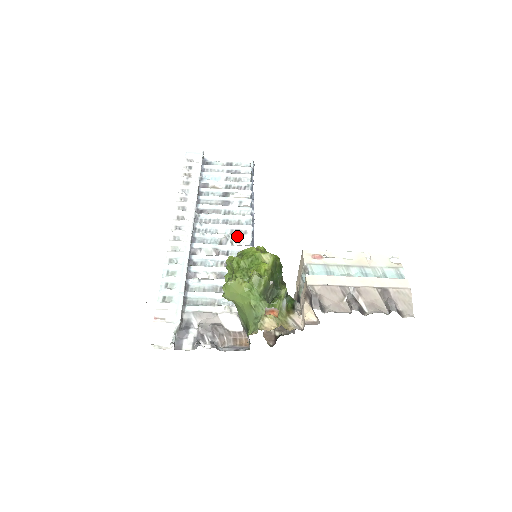
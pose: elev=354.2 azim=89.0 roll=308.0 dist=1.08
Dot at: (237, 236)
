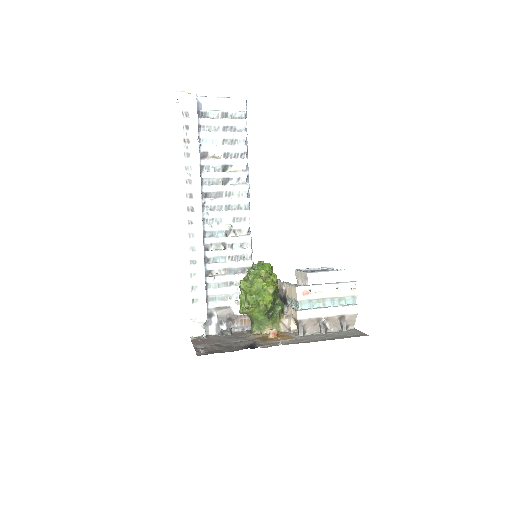
Dot at: (238, 225)
